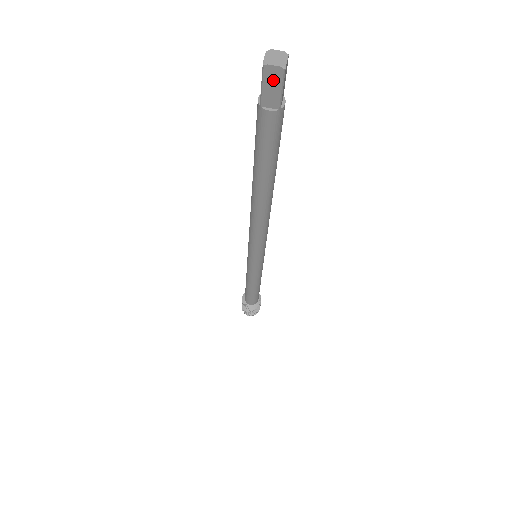
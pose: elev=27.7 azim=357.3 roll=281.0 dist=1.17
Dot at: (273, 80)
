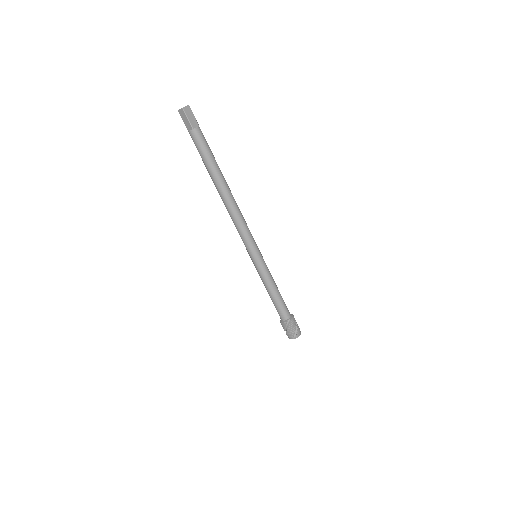
Dot at: (189, 113)
